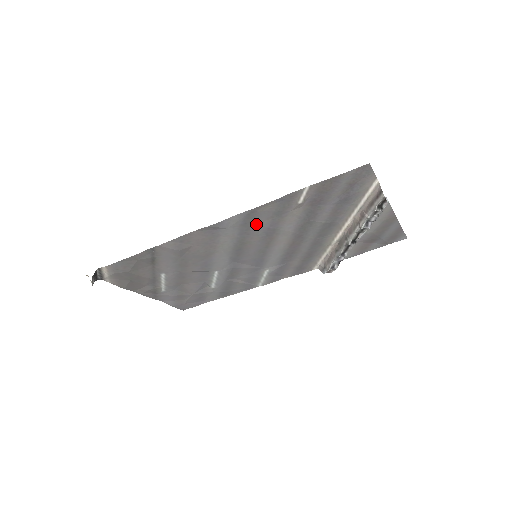
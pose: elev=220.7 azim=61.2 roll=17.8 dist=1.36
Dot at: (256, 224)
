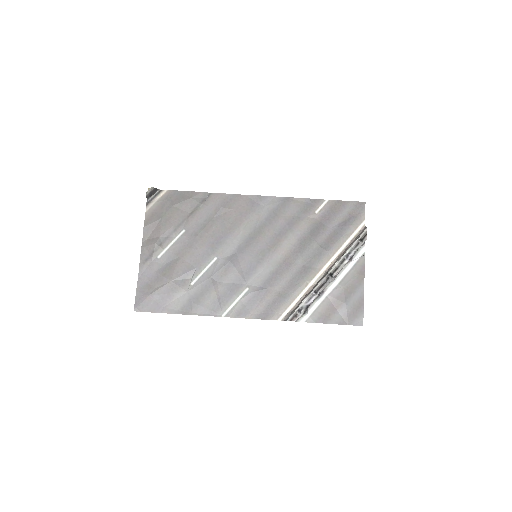
Dot at: (281, 216)
